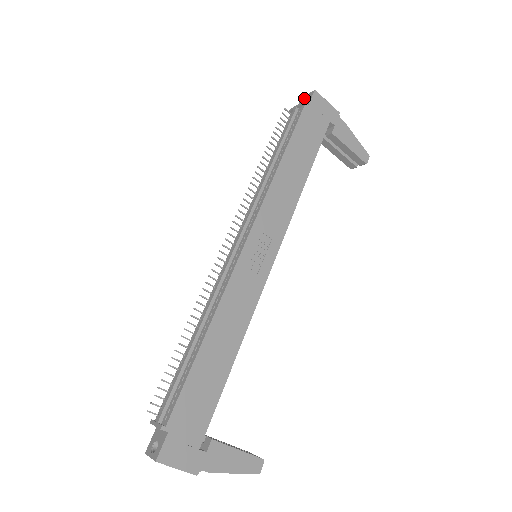
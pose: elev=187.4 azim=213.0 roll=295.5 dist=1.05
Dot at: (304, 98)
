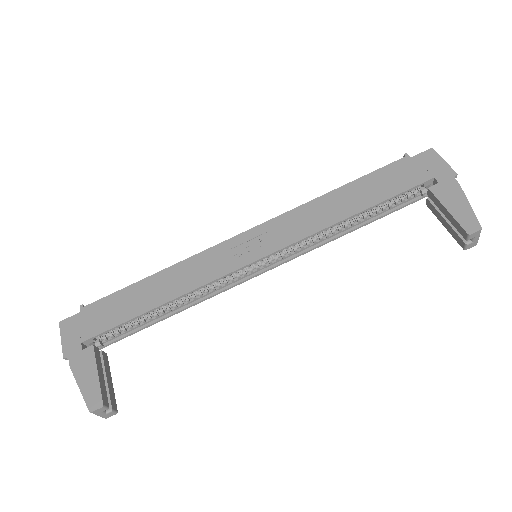
Dot at: occluded
